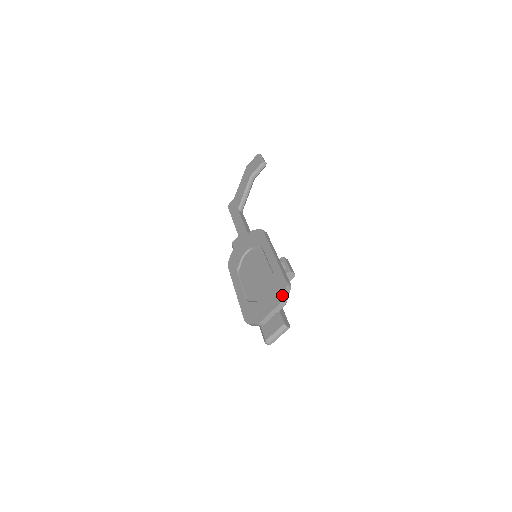
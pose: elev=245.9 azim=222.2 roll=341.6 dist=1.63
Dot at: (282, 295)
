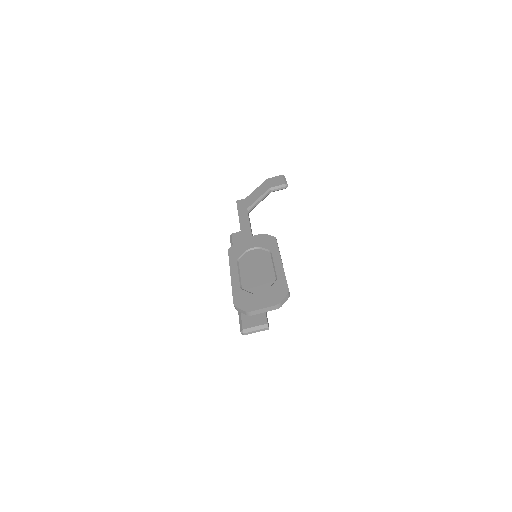
Dot at: (281, 299)
